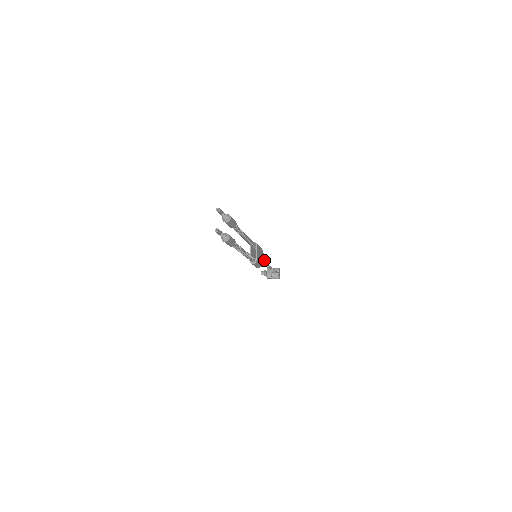
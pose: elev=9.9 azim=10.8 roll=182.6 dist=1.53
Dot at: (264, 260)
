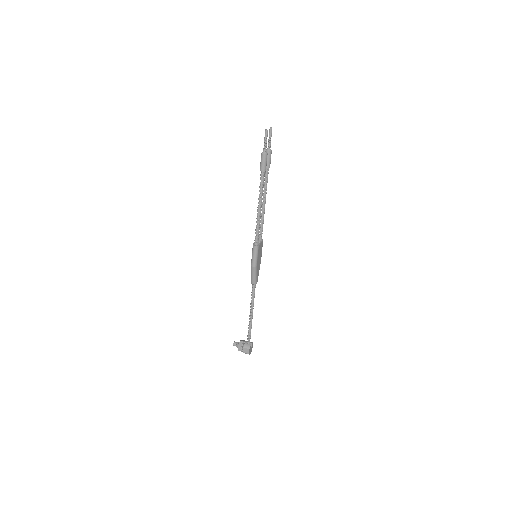
Dot at: (257, 275)
